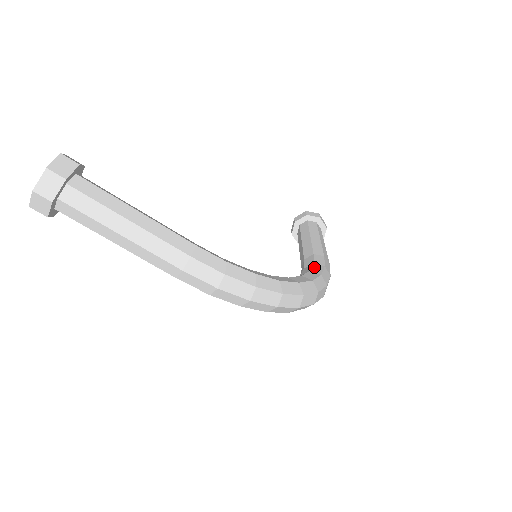
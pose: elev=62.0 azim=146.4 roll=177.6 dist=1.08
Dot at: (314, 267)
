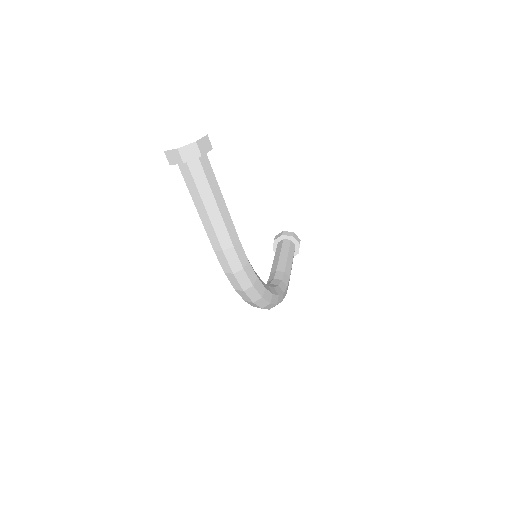
Dot at: (282, 283)
